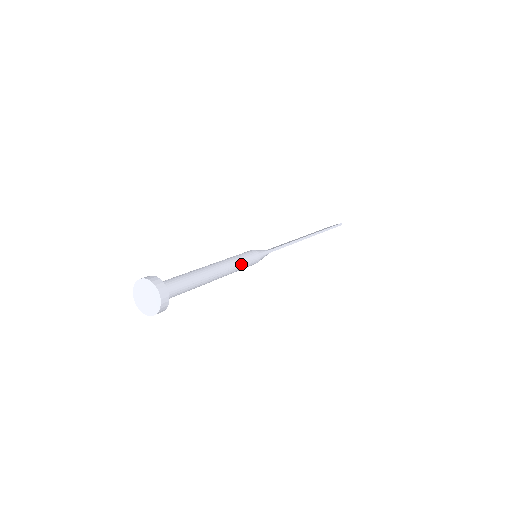
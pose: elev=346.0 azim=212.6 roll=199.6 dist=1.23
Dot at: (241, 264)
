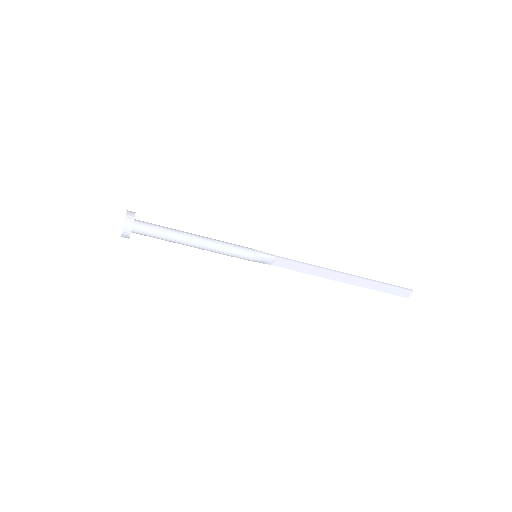
Dot at: (228, 245)
